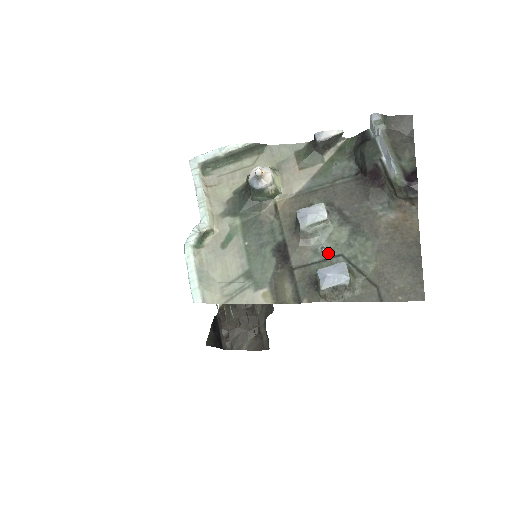
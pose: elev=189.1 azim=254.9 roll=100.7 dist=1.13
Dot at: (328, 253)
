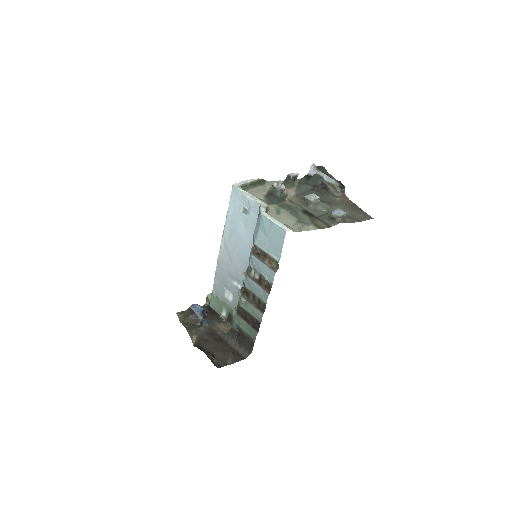
Dot at: (327, 211)
